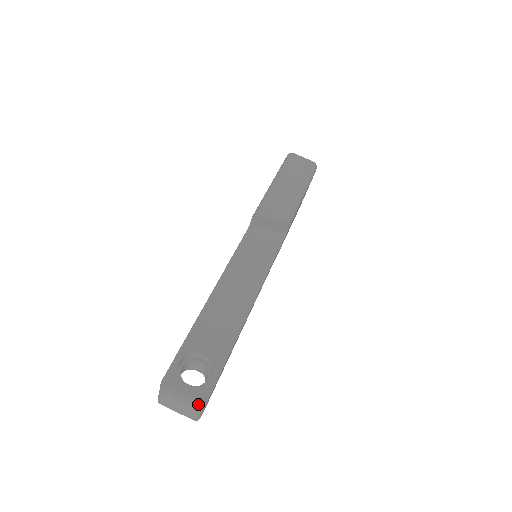
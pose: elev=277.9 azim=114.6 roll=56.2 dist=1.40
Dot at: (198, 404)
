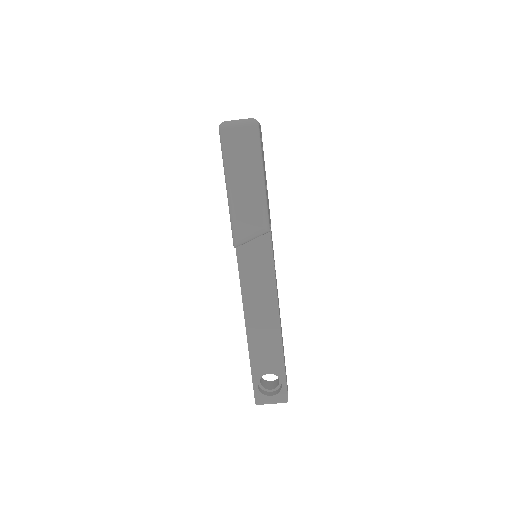
Dot at: (284, 402)
